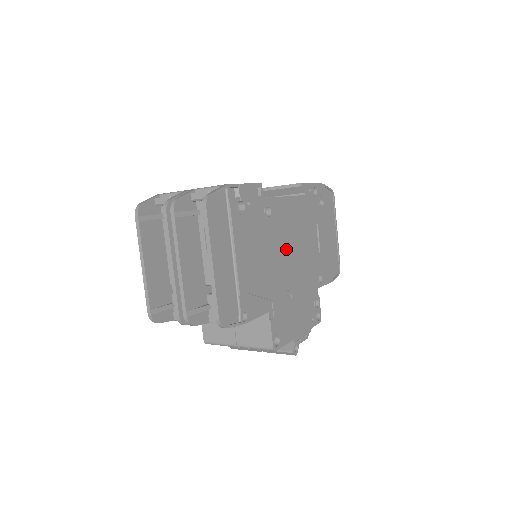
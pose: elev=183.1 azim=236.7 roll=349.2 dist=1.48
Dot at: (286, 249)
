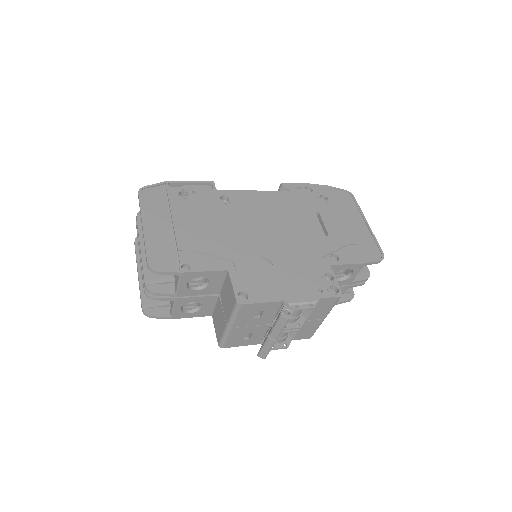
Dot at: (257, 226)
